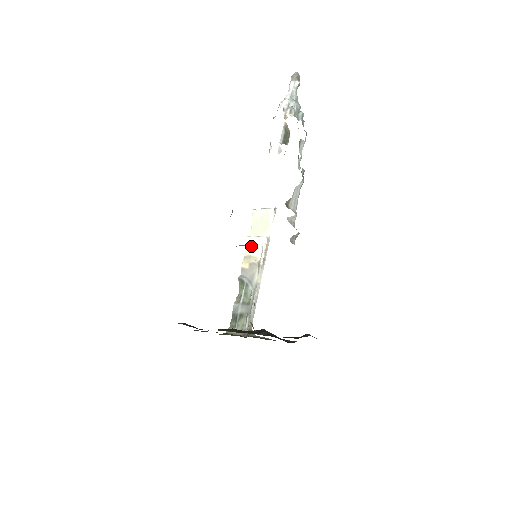
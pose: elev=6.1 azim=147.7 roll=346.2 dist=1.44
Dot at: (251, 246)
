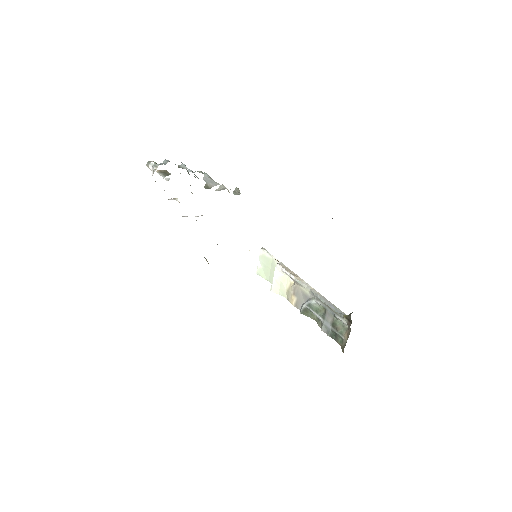
Dot at: (280, 286)
